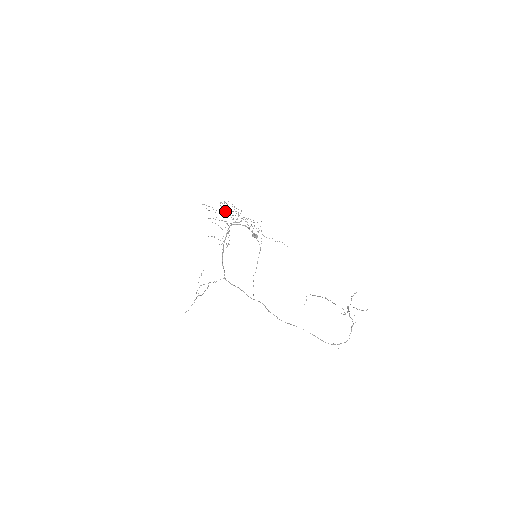
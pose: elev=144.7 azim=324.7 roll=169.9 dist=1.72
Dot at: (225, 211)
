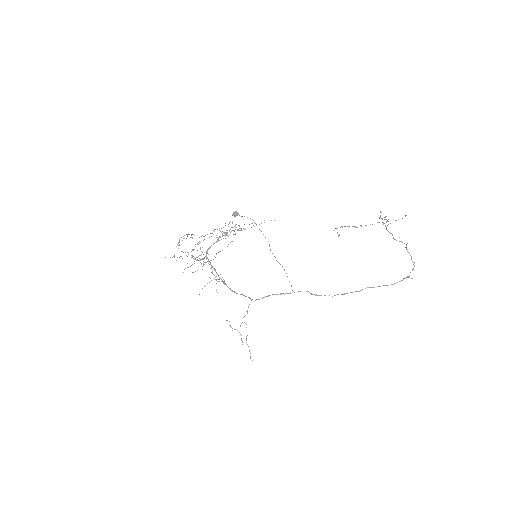
Dot at: occluded
